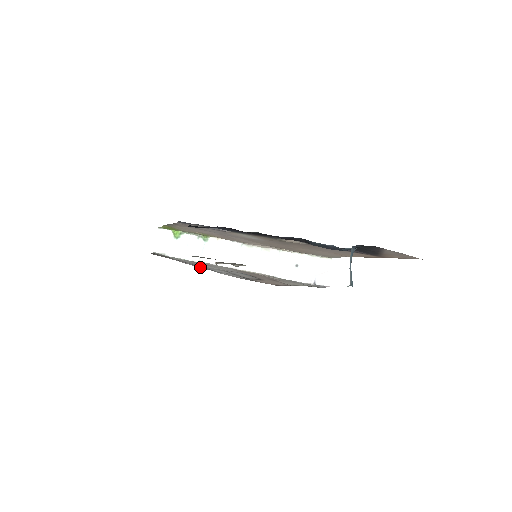
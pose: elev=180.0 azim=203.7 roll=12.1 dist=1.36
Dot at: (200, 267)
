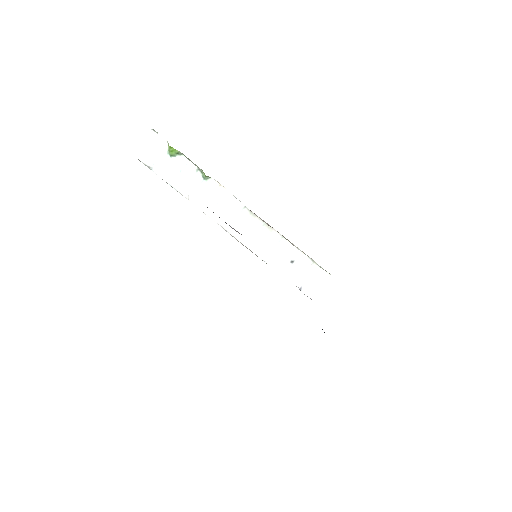
Dot at: occluded
